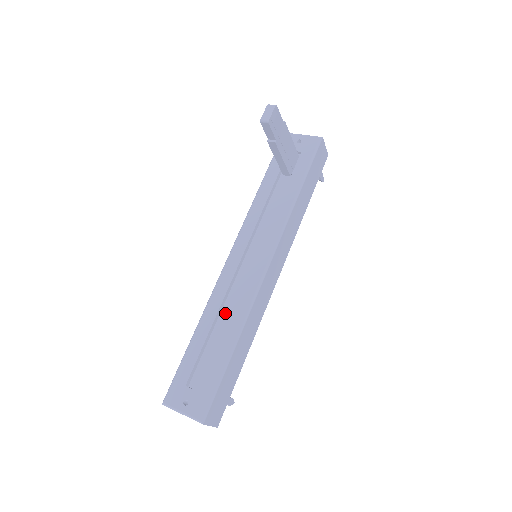
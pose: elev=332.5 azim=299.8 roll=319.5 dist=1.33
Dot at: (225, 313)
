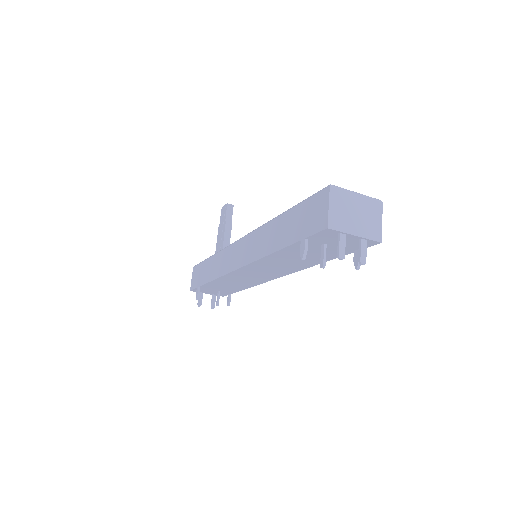
Dot at: occluded
